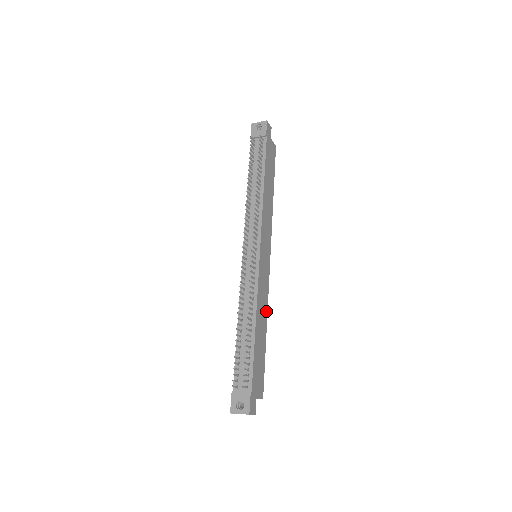
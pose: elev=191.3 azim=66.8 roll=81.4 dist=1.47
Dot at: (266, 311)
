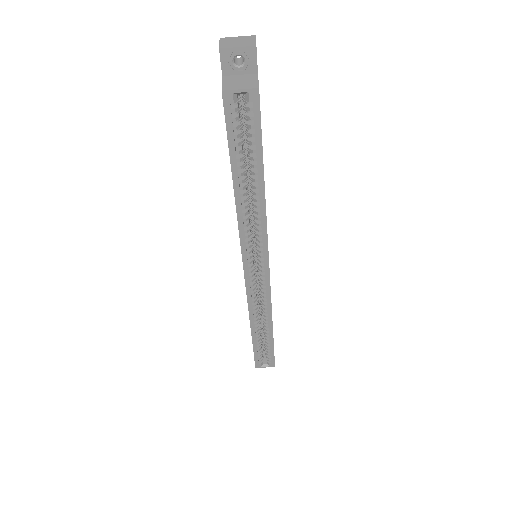
Dot at: occluded
